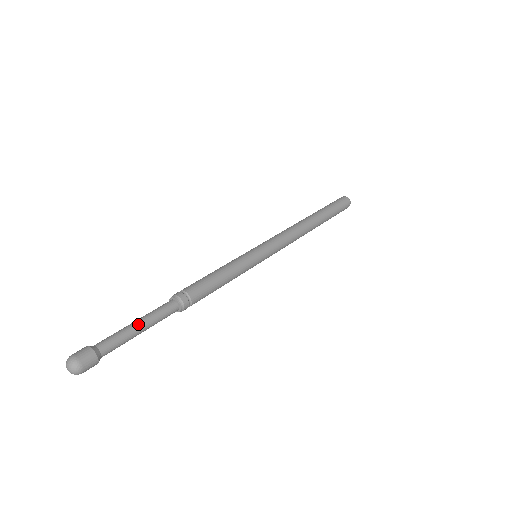
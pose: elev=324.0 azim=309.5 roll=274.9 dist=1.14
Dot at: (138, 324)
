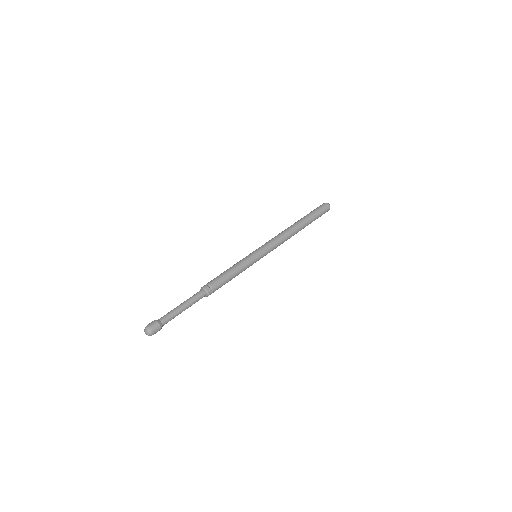
Dot at: (181, 306)
